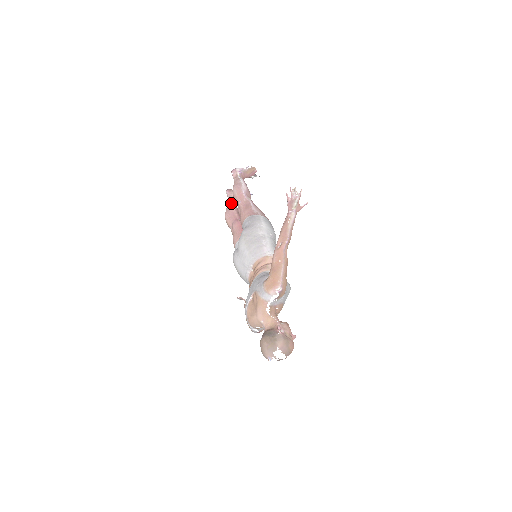
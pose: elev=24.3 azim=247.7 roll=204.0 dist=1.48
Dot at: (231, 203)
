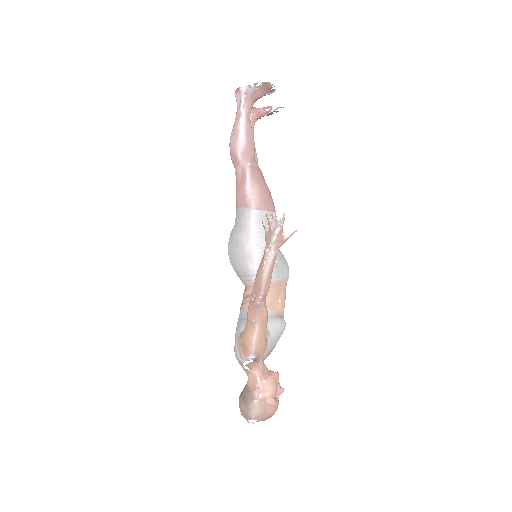
Dot at: occluded
